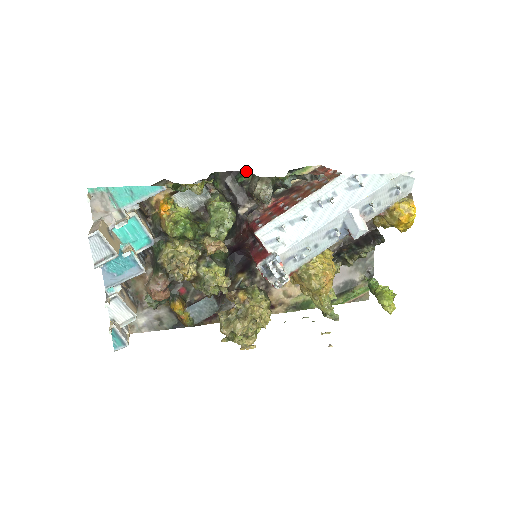
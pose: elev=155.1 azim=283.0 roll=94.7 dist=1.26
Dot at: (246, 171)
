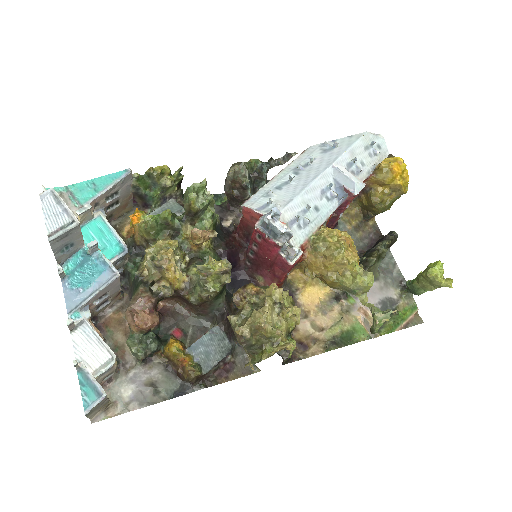
Dot at: (220, 195)
